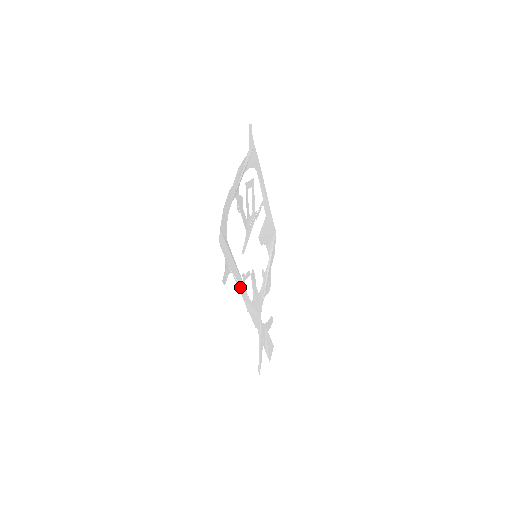
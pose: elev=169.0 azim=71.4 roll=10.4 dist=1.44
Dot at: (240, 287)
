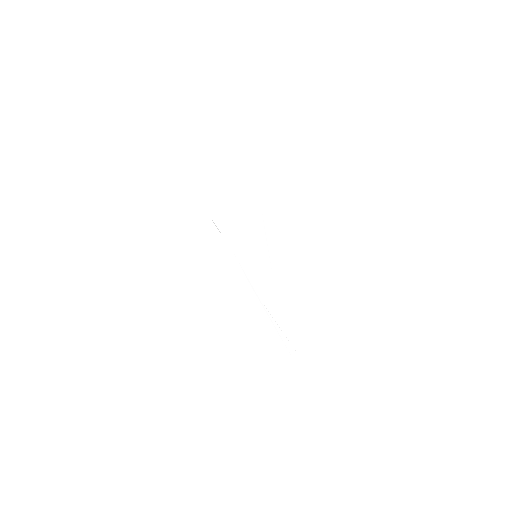
Dot at: occluded
